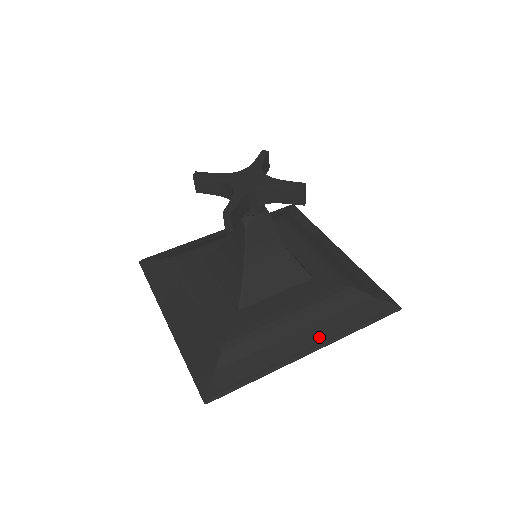
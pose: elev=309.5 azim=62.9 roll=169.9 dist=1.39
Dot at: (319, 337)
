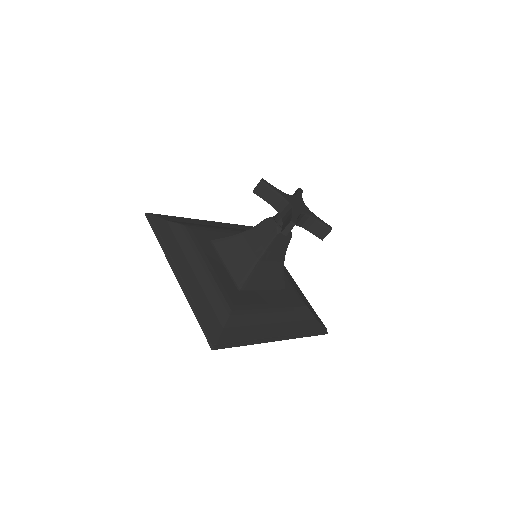
Dot at: (285, 332)
